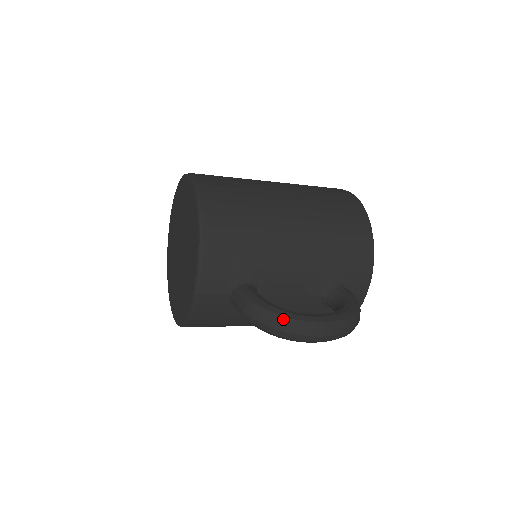
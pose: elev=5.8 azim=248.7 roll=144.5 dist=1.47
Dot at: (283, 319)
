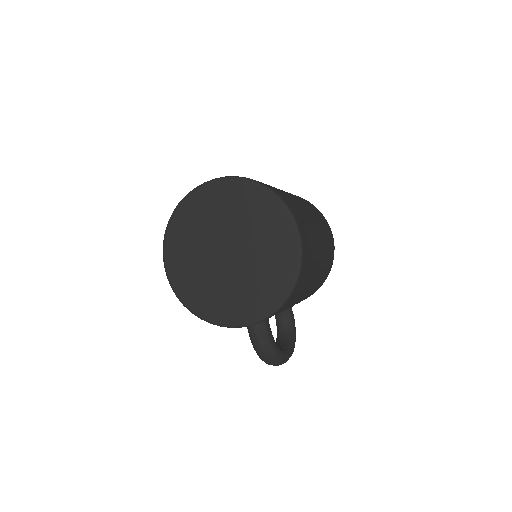
Dot at: (279, 360)
